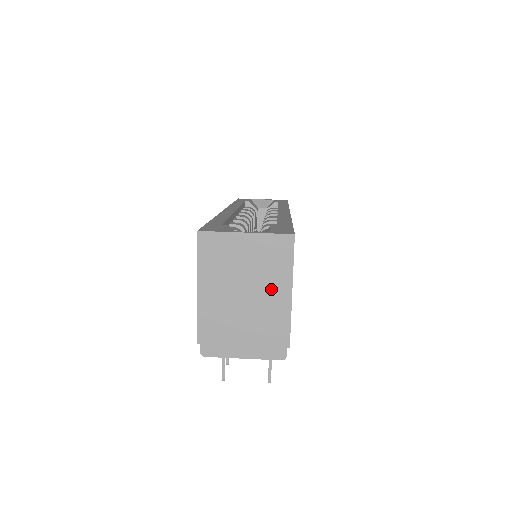
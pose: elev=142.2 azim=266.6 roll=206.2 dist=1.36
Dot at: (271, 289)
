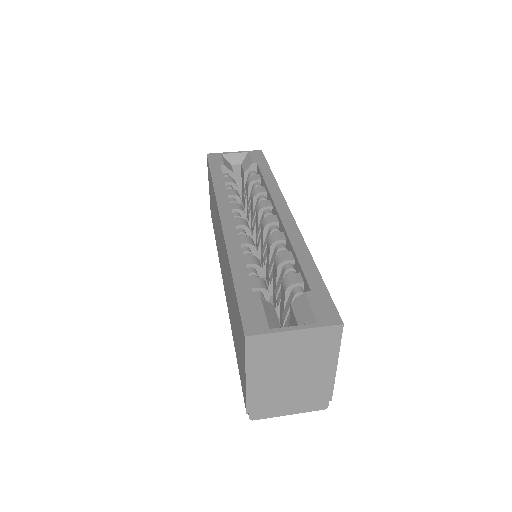
Dot at: (318, 366)
